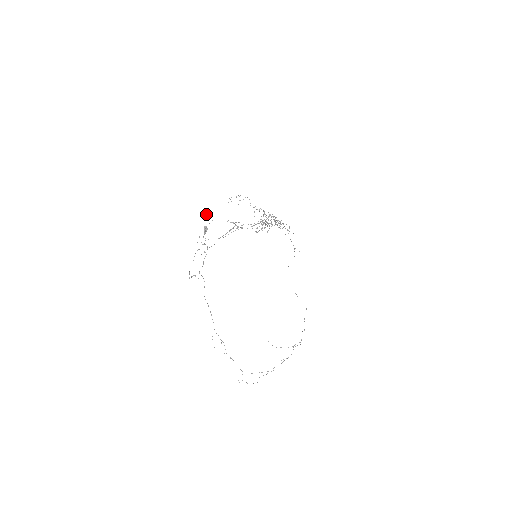
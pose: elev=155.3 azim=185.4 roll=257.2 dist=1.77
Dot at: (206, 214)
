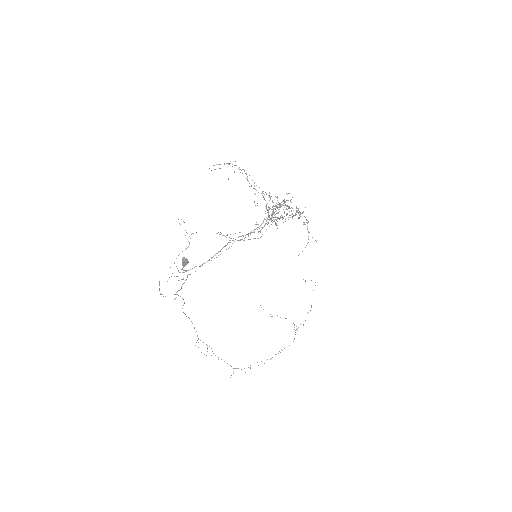
Dot at: occluded
